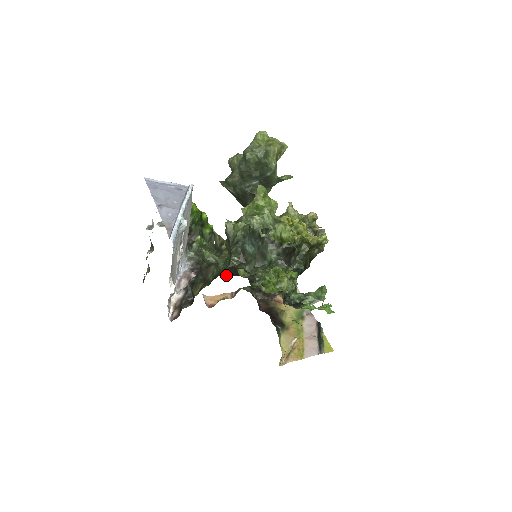
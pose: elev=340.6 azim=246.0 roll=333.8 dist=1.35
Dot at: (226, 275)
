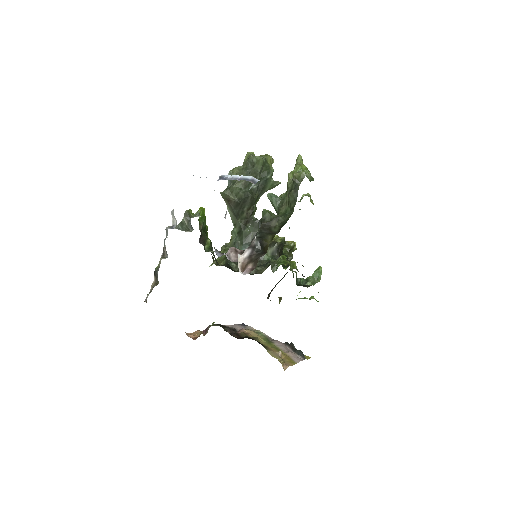
Dot at: occluded
